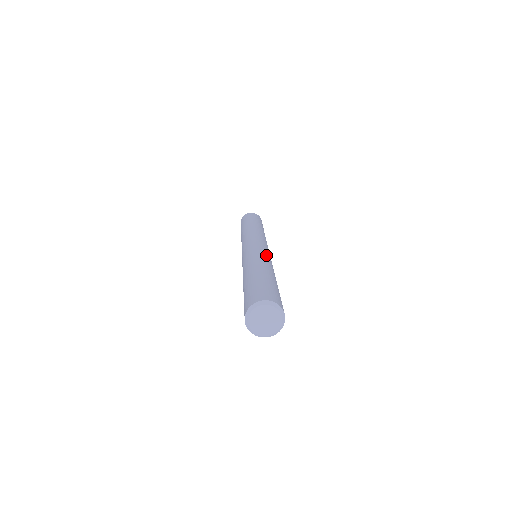
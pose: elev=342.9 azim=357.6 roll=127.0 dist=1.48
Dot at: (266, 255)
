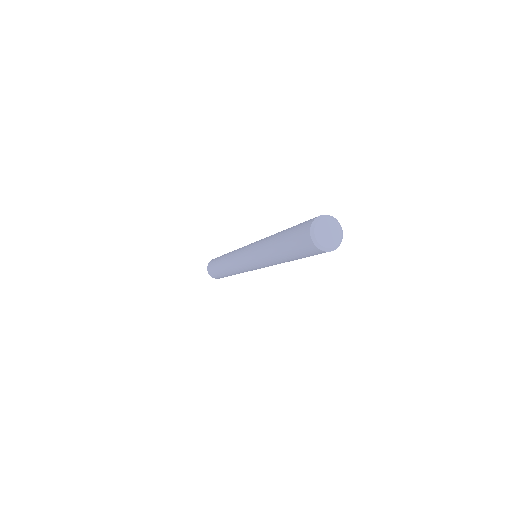
Dot at: occluded
